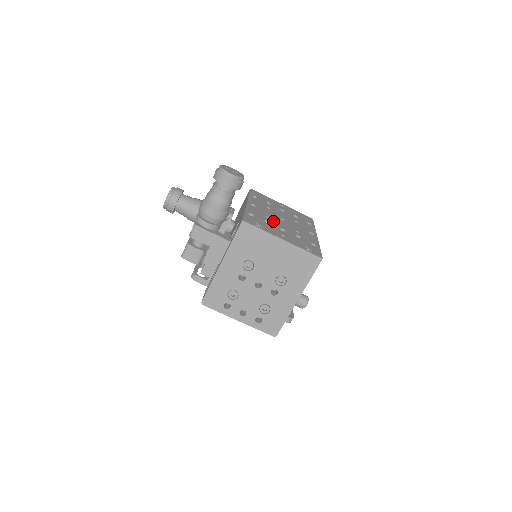
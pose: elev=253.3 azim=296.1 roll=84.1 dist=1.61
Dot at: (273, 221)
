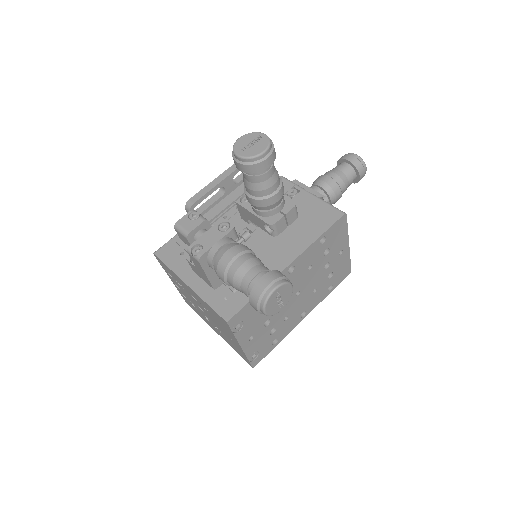
Dot at: occluded
